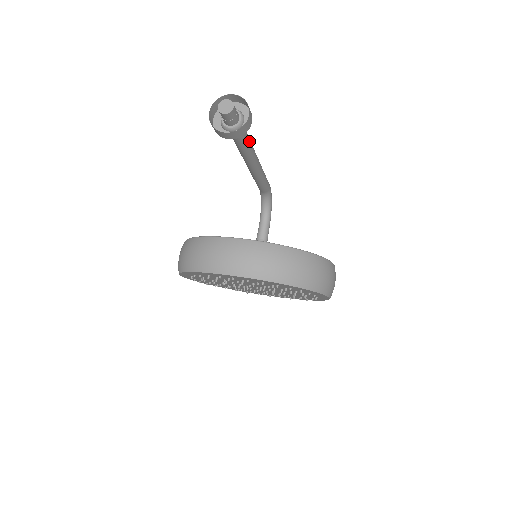
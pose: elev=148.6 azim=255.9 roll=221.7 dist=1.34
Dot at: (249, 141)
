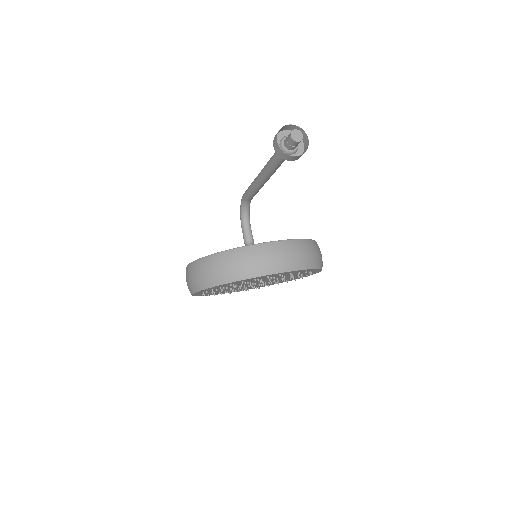
Dot at: occluded
